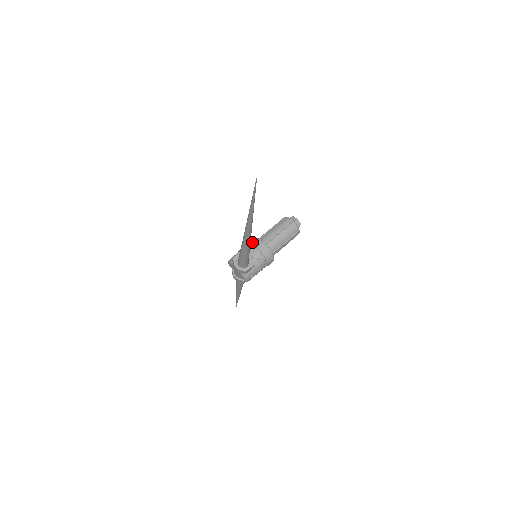
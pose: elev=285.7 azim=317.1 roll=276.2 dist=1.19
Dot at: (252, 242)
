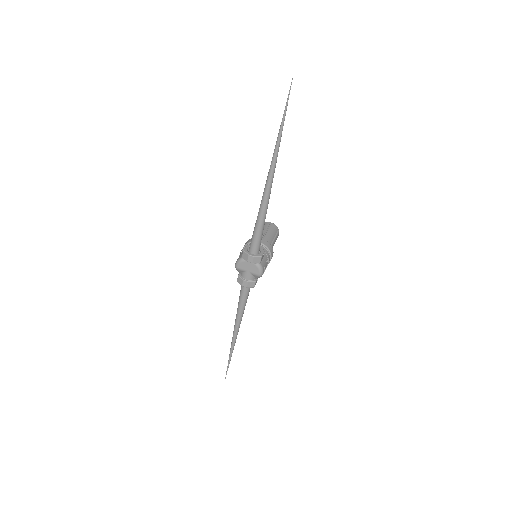
Dot at: (249, 242)
